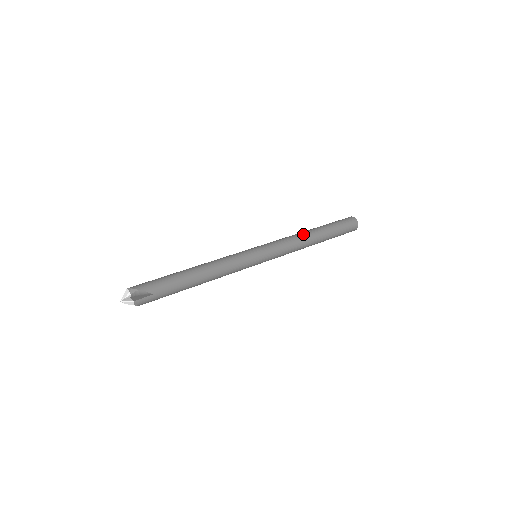
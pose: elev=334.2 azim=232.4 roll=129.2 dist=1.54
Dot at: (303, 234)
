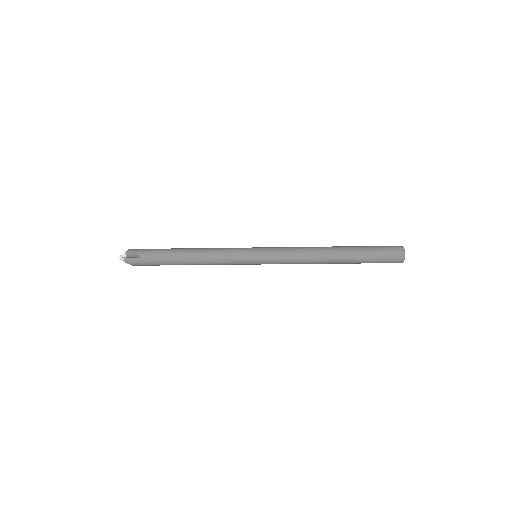
Dot at: (318, 247)
